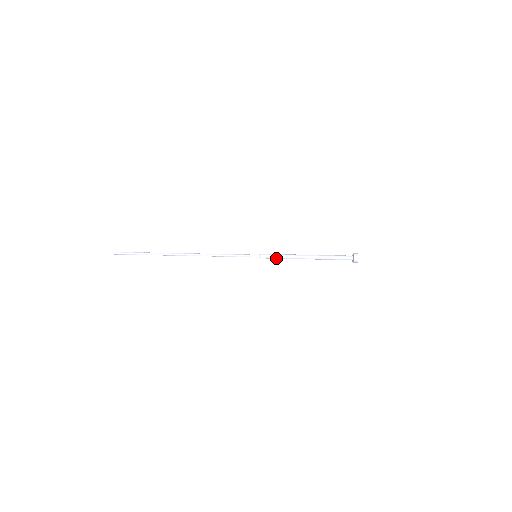
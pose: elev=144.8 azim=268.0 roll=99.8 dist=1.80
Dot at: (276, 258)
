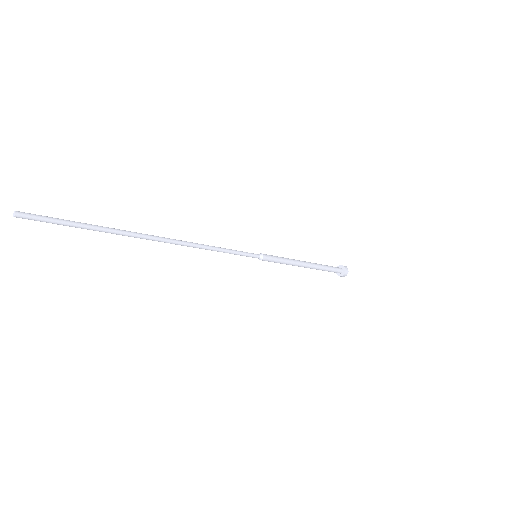
Dot at: (279, 259)
